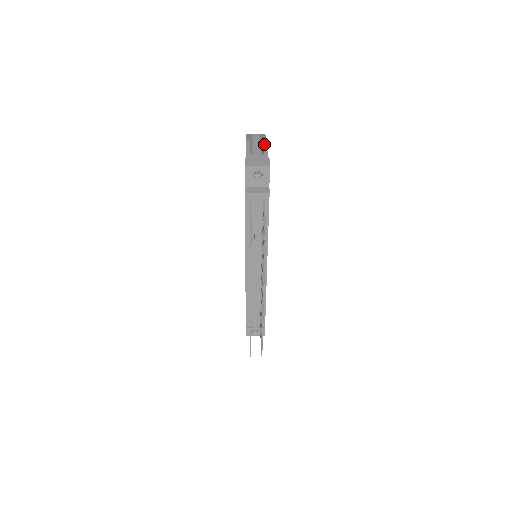
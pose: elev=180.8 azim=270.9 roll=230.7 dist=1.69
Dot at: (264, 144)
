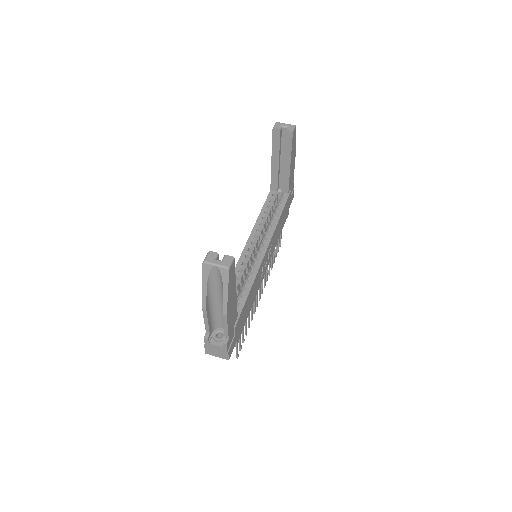
Dot at: (224, 320)
